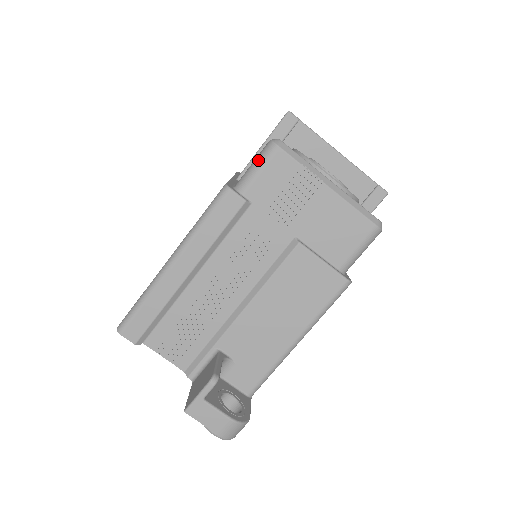
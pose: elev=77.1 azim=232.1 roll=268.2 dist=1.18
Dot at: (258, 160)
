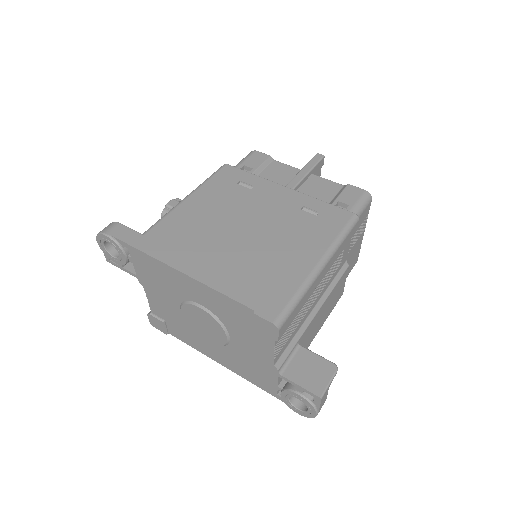
Dot at: (363, 202)
